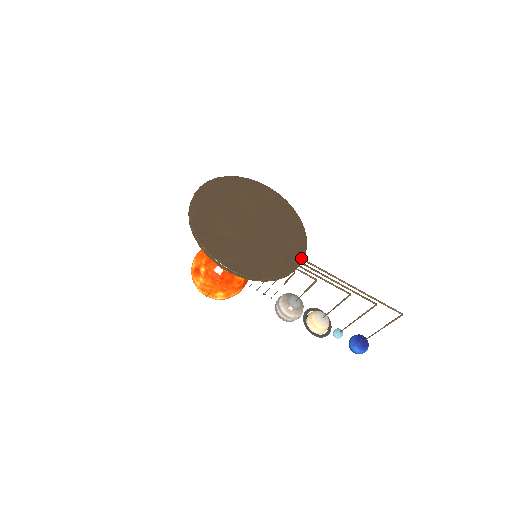
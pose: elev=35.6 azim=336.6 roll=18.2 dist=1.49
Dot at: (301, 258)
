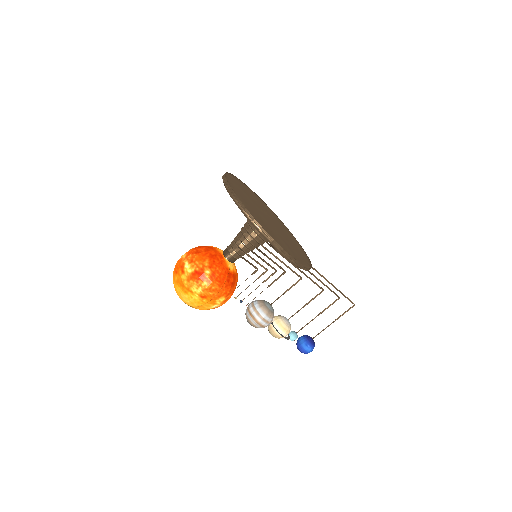
Dot at: (306, 254)
